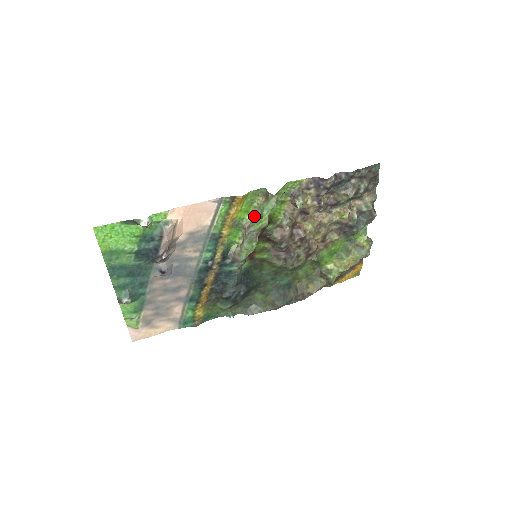
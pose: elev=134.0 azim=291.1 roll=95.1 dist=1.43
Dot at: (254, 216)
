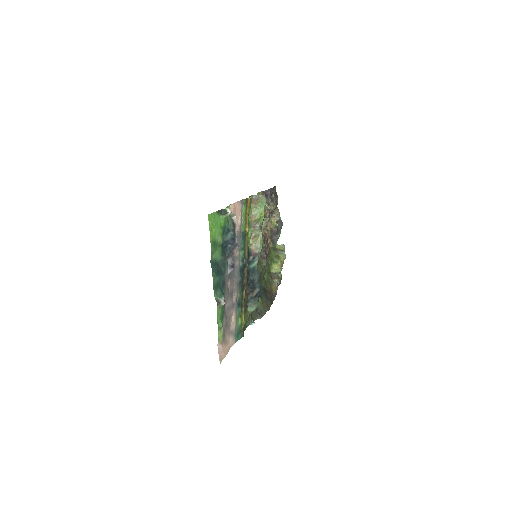
Dot at: (252, 219)
